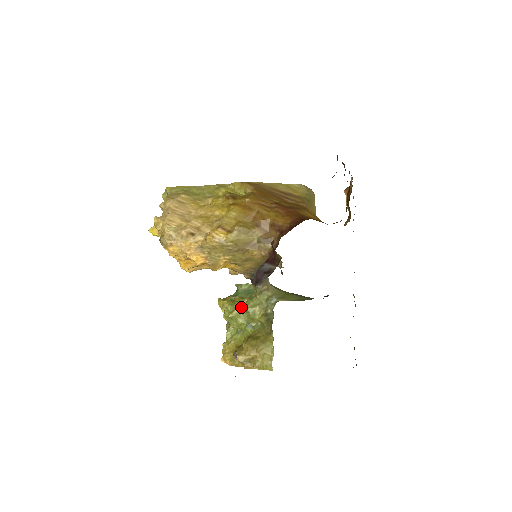
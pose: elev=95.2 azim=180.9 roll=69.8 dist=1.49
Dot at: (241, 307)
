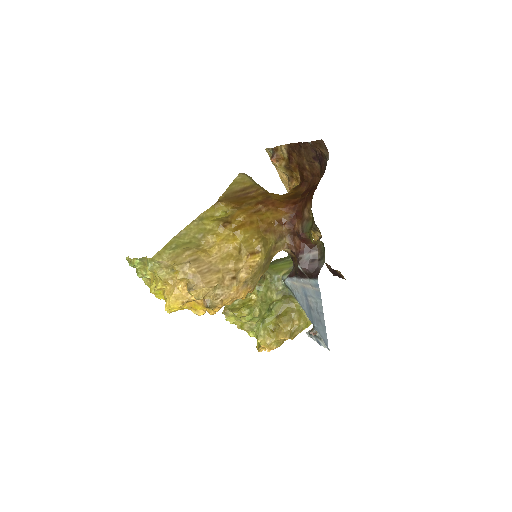
Dot at: (257, 303)
